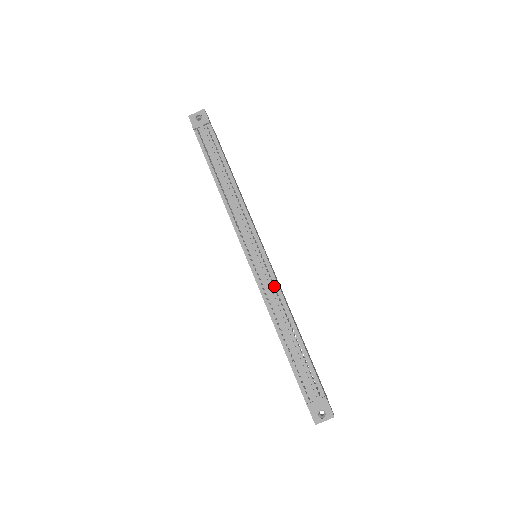
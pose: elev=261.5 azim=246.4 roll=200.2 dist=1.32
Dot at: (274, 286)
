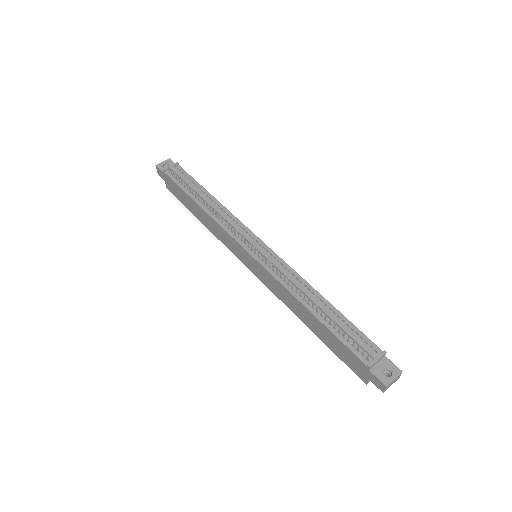
Dot at: (286, 268)
